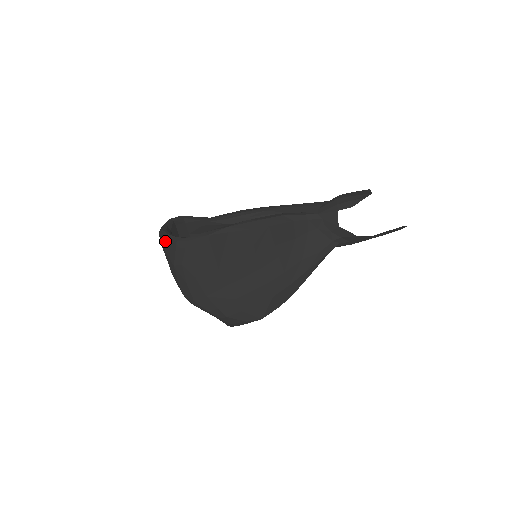
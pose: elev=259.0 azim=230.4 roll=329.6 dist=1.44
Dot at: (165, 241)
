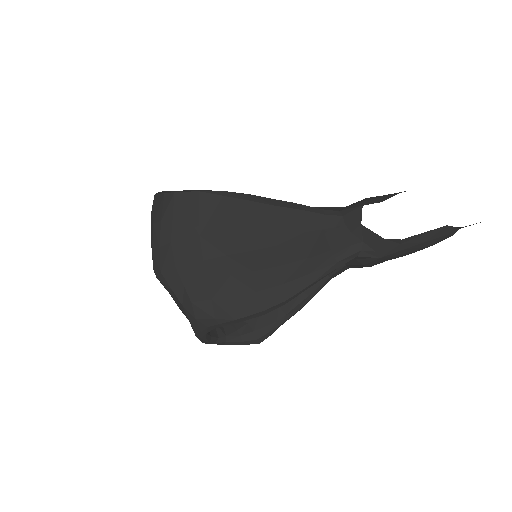
Dot at: (155, 197)
